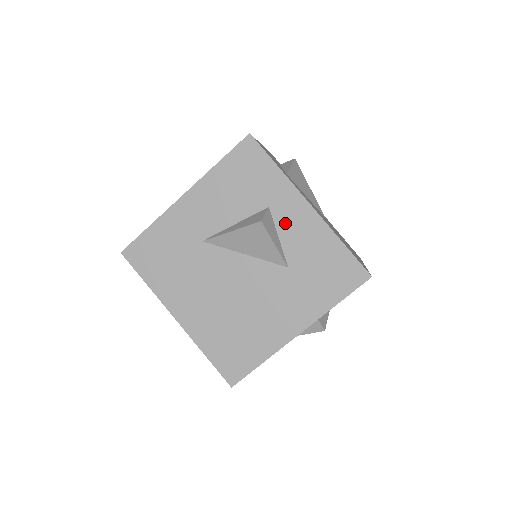
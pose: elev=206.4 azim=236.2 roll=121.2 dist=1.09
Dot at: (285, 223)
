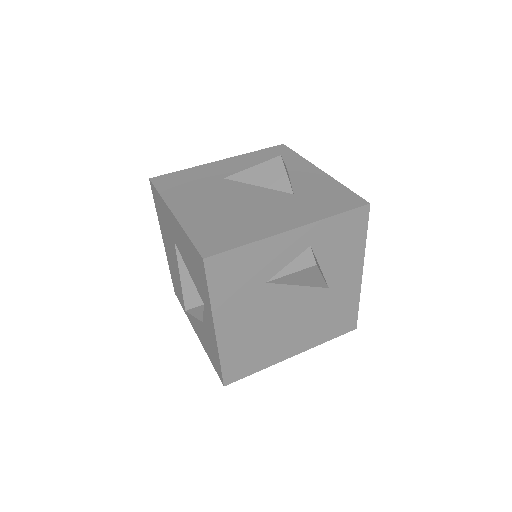
Dot at: (298, 176)
